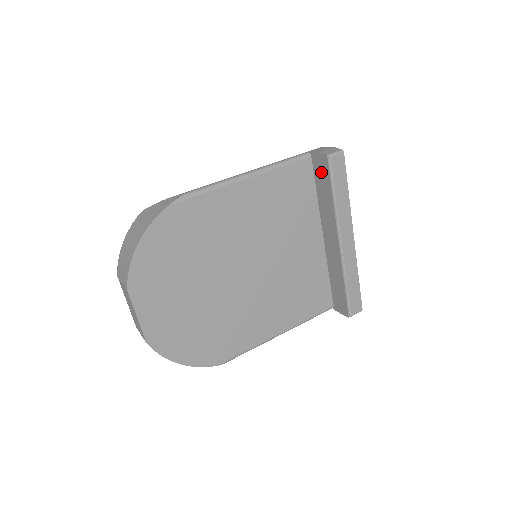
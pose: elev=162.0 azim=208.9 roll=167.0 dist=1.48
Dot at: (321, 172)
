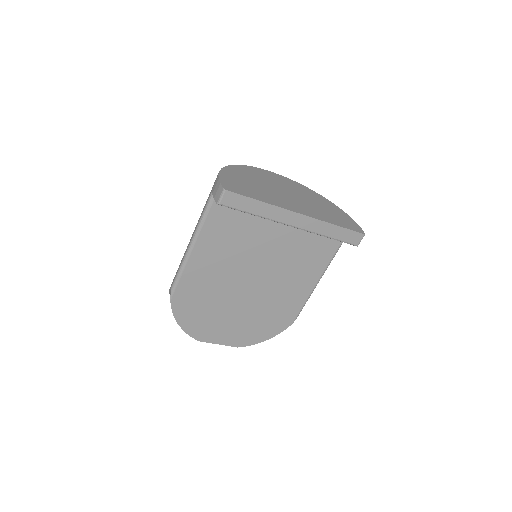
Dot at: occluded
